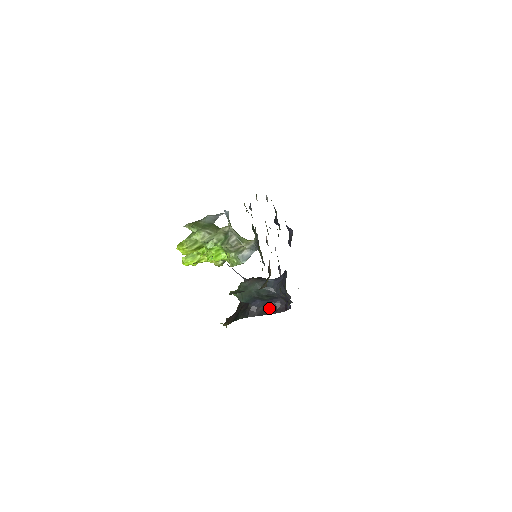
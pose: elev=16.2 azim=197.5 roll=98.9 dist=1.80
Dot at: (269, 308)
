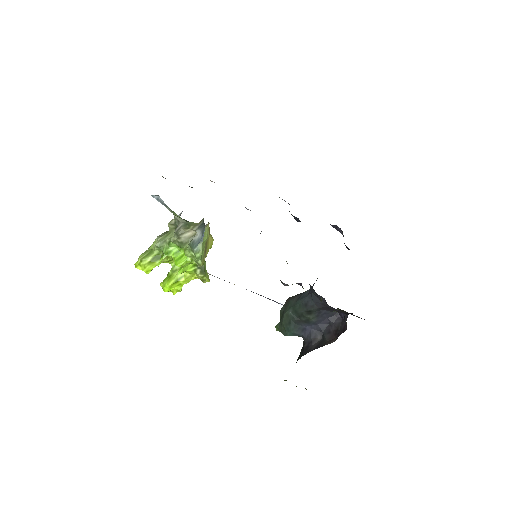
Dot at: (329, 334)
